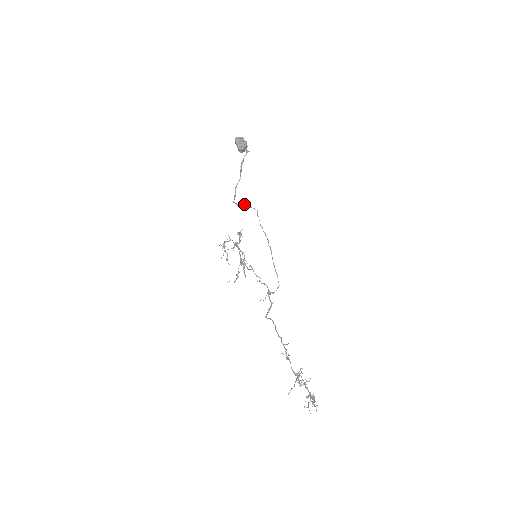
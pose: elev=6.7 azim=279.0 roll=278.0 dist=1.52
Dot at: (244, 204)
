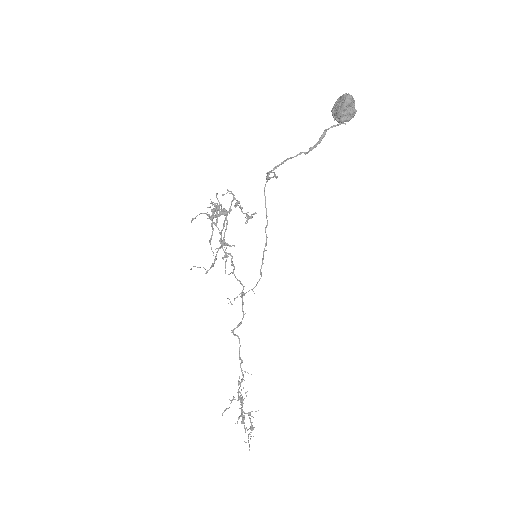
Dot at: occluded
